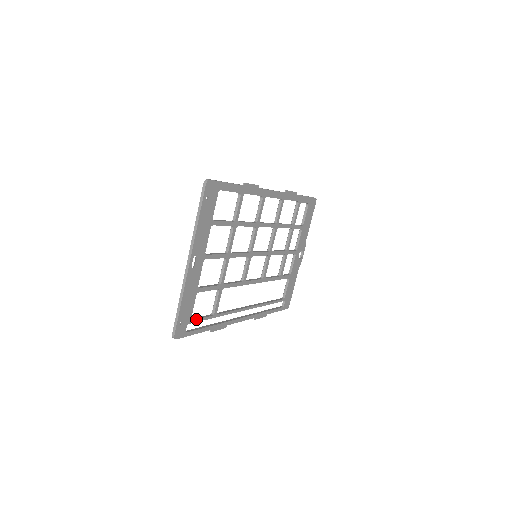
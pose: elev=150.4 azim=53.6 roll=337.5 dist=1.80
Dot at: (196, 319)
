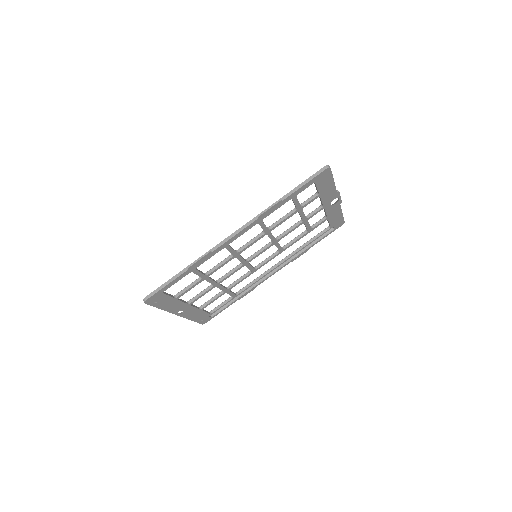
Dot at: (216, 310)
